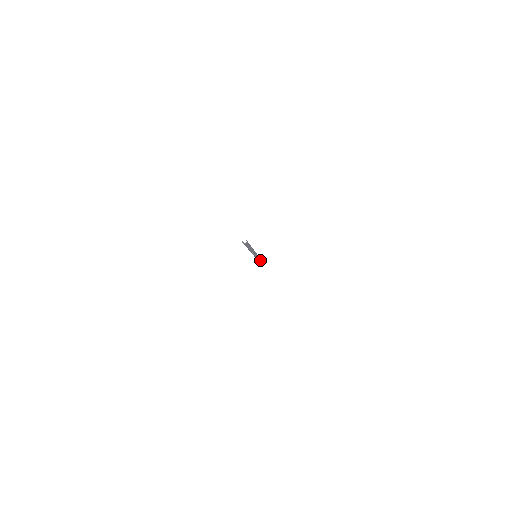
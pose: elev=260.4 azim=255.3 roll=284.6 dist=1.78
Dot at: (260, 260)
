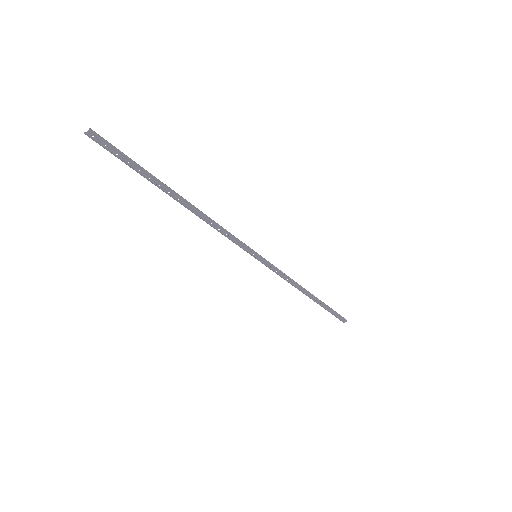
Dot at: (306, 292)
